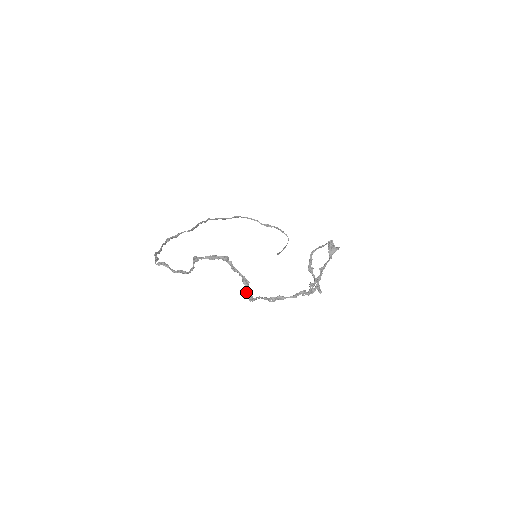
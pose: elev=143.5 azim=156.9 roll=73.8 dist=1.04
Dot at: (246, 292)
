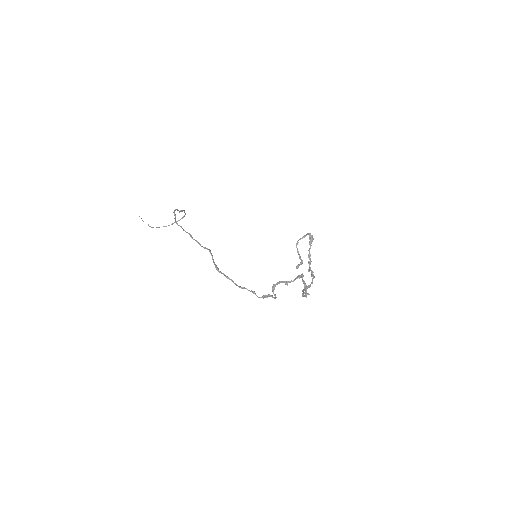
Dot at: (306, 293)
